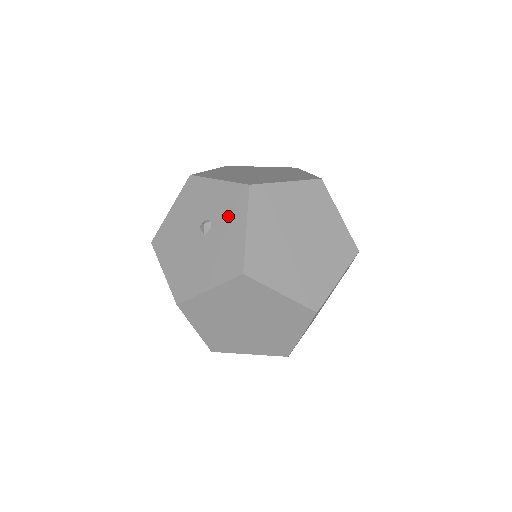
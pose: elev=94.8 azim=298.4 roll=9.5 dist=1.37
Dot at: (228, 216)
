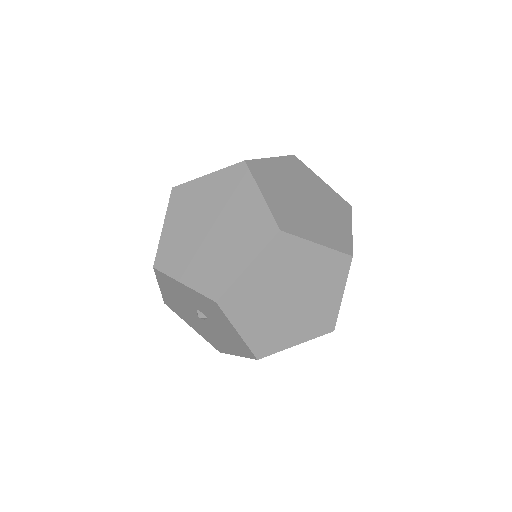
Dot at: (215, 317)
